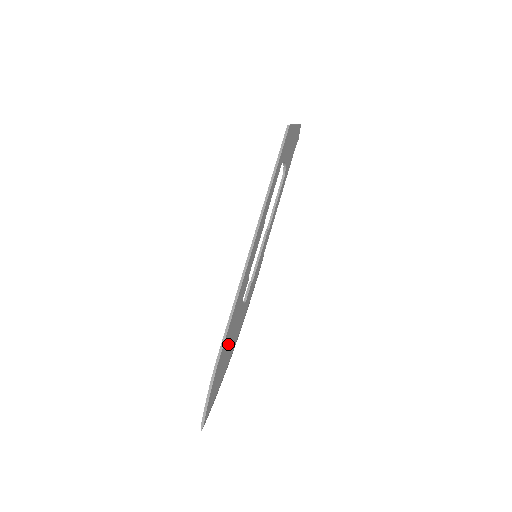
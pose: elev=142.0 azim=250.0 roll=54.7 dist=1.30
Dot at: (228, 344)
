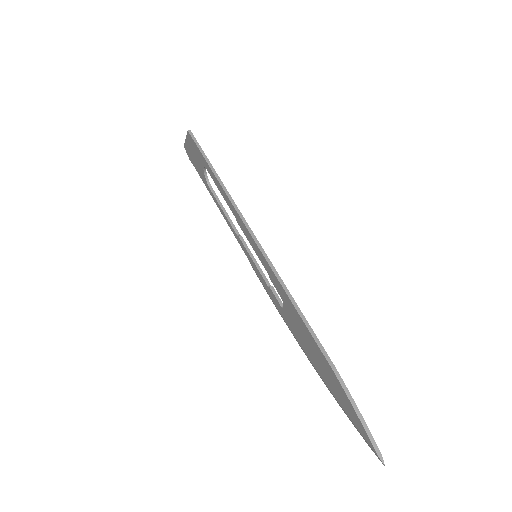
Dot at: occluded
